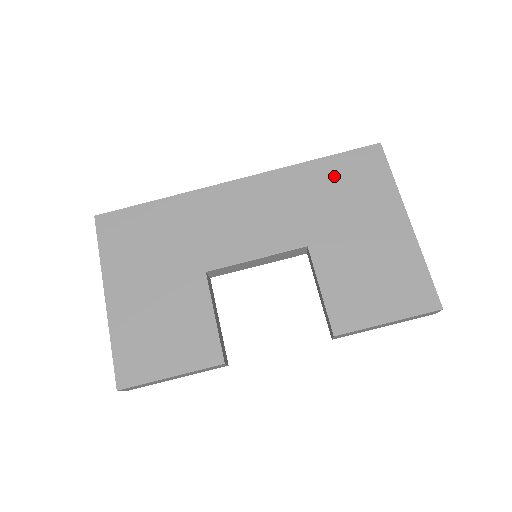
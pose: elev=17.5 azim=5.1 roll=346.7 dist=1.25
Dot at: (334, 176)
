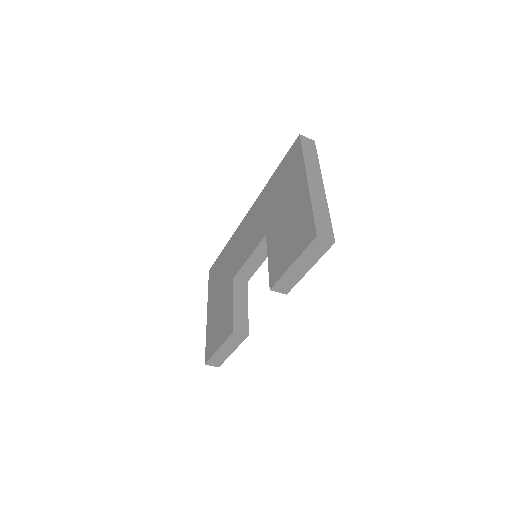
Dot at: (279, 177)
